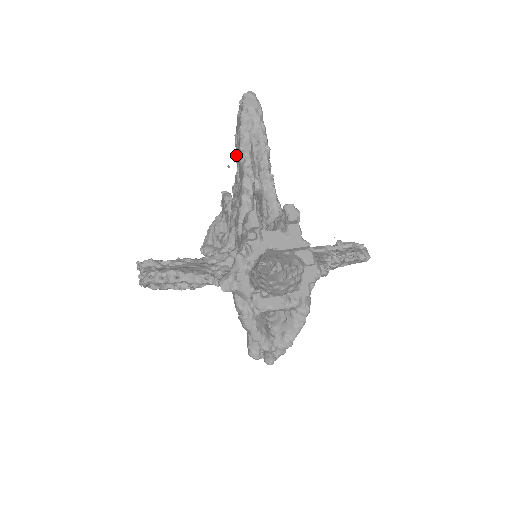
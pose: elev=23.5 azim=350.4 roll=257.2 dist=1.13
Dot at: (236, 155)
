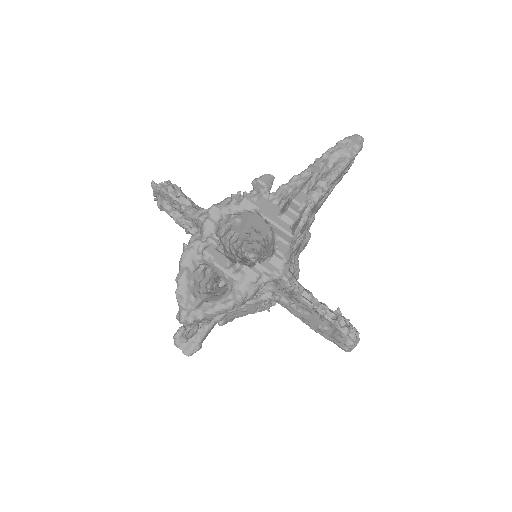
Dot at: occluded
